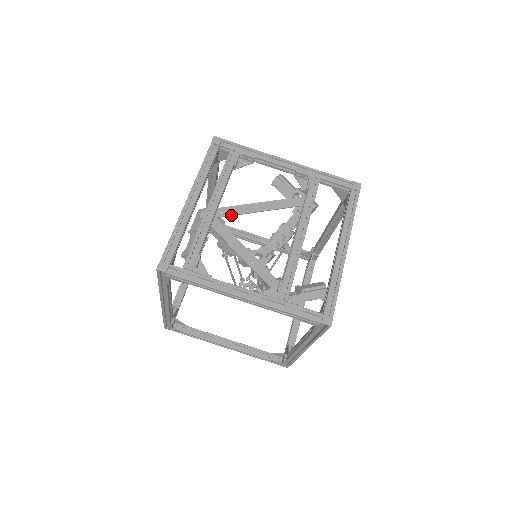
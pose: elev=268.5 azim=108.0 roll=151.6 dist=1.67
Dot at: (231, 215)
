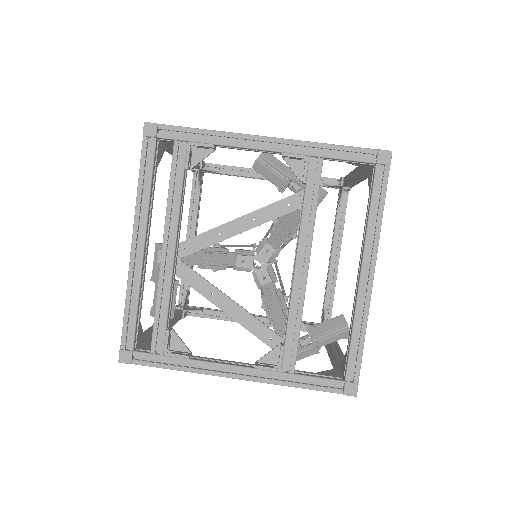
Dot at: (199, 250)
